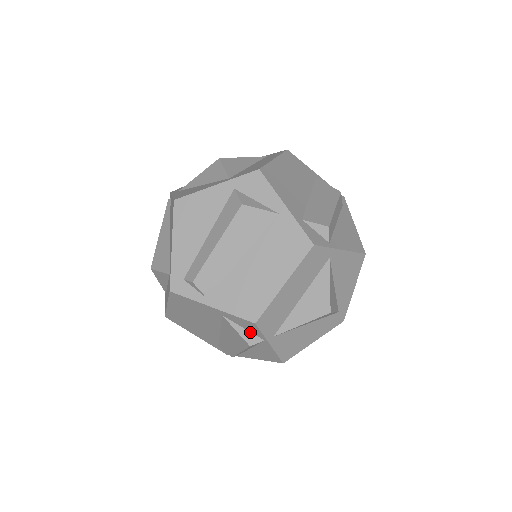
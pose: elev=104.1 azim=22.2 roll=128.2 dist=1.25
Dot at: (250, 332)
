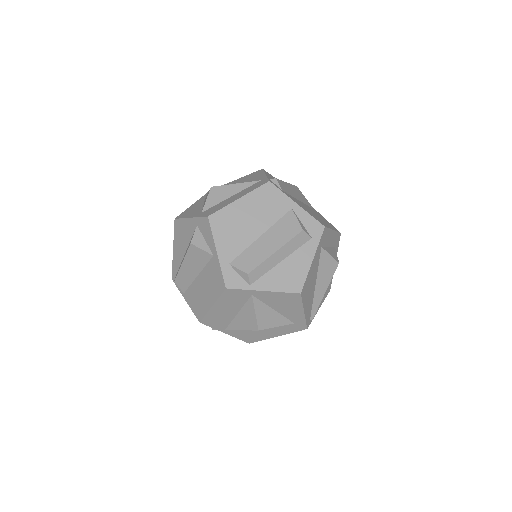
Dot at: occluded
